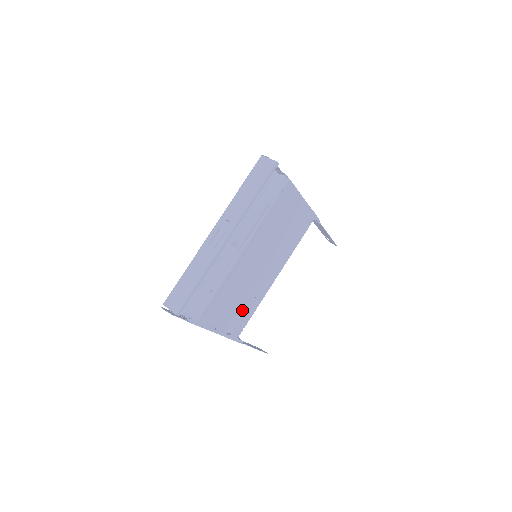
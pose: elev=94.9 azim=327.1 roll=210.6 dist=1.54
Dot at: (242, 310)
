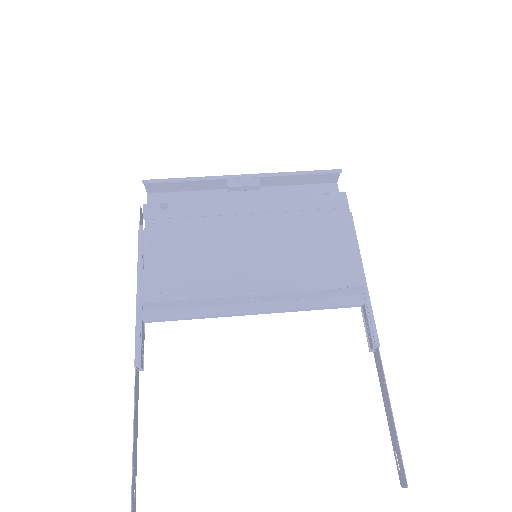
Dot at: (183, 271)
